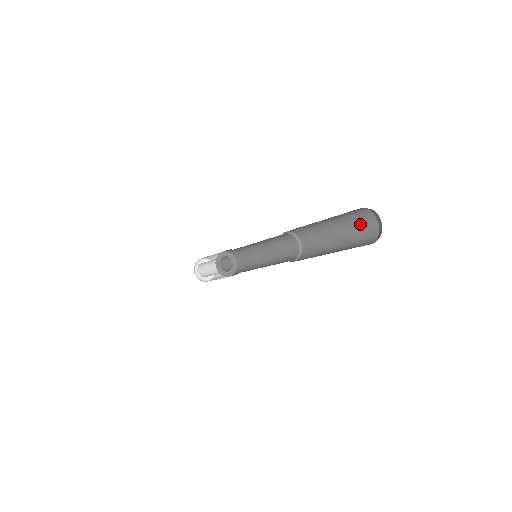
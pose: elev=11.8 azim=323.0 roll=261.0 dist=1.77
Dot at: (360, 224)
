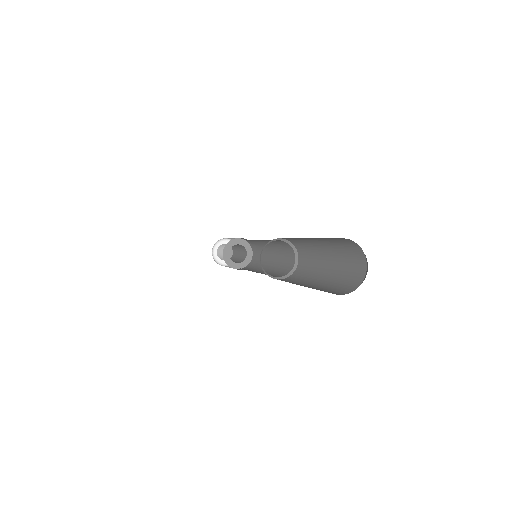
Dot at: (342, 245)
